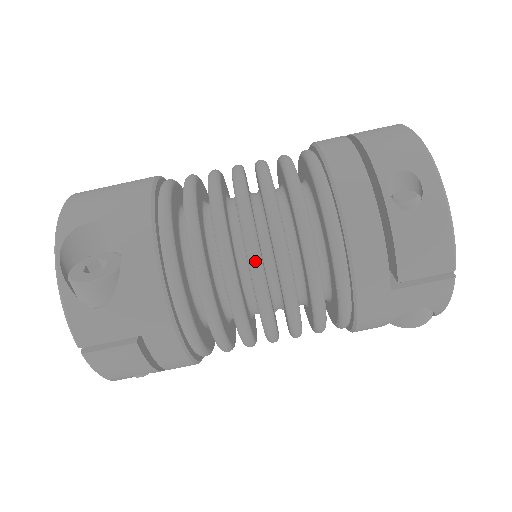
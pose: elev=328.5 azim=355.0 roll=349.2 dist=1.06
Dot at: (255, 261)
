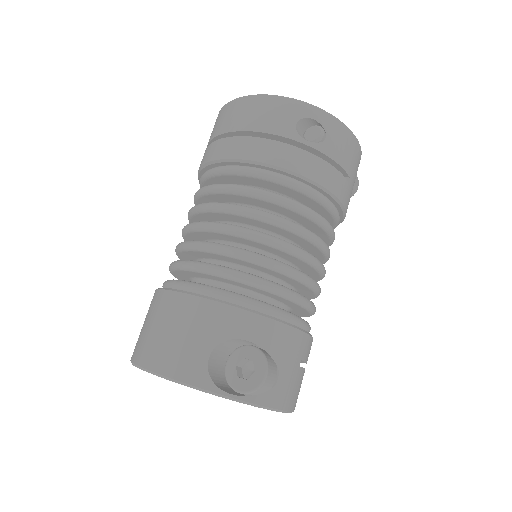
Dot at: (301, 252)
